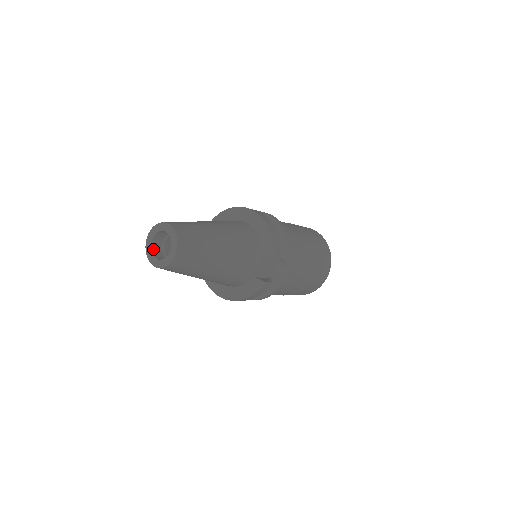
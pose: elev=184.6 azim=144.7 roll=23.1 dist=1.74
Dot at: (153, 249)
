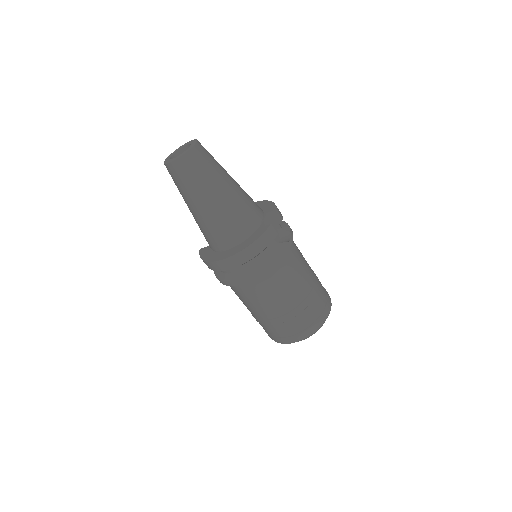
Dot at: occluded
